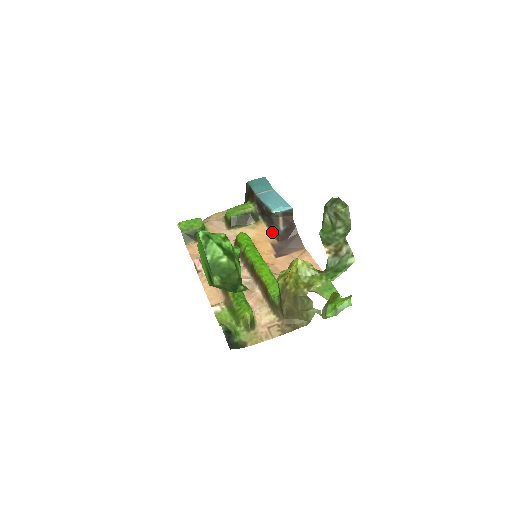
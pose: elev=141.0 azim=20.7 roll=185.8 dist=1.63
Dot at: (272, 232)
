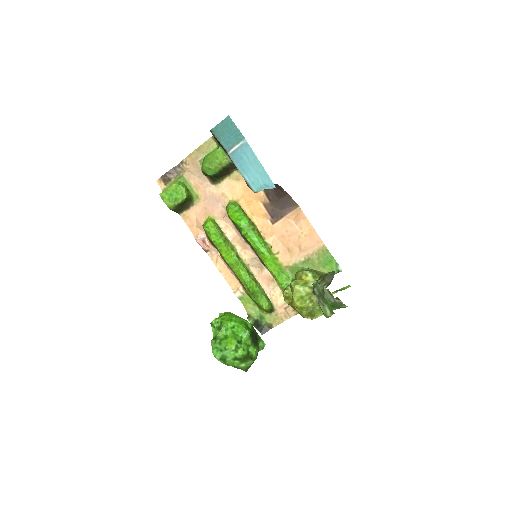
Dot at: occluded
